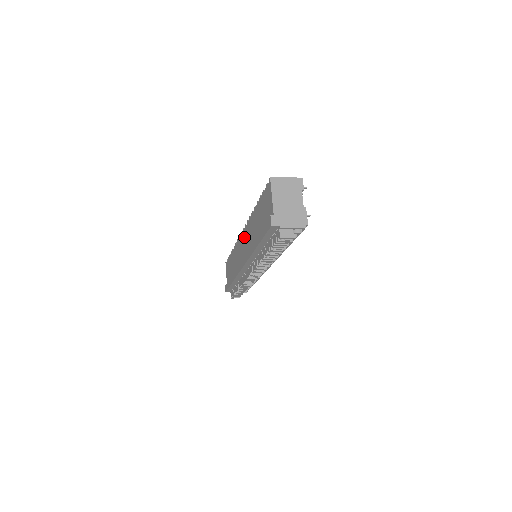
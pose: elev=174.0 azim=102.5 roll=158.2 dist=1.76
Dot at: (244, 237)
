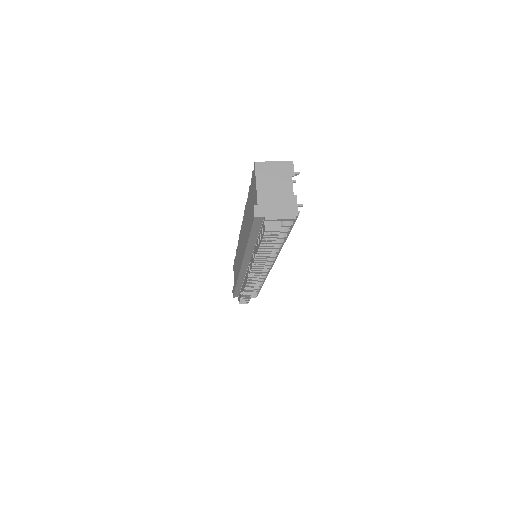
Dot at: (242, 235)
